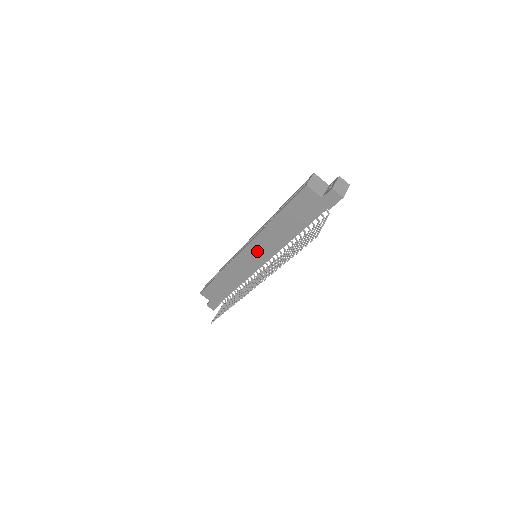
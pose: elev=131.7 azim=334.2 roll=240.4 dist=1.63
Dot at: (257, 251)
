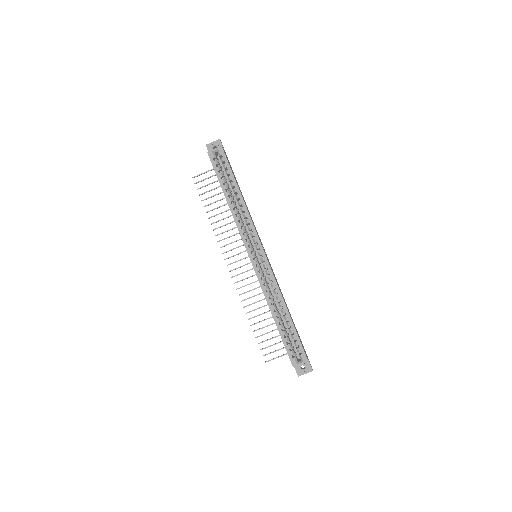
Dot at: occluded
